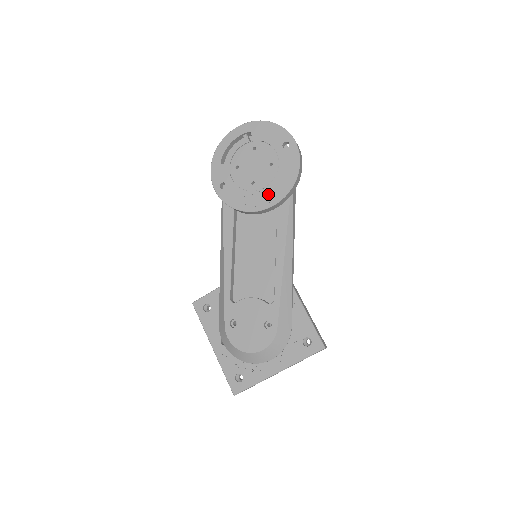
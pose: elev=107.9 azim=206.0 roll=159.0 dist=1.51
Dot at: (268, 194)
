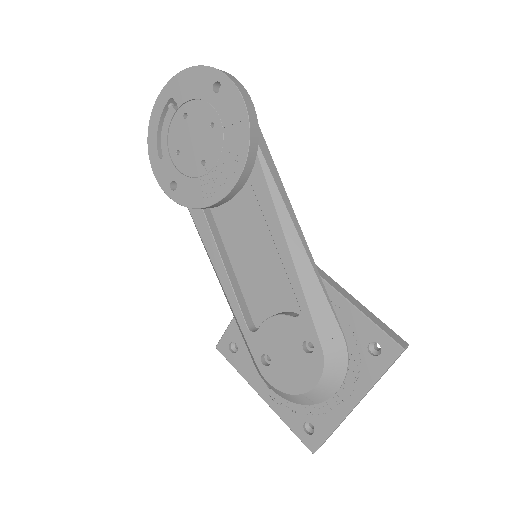
Dot at: (225, 167)
